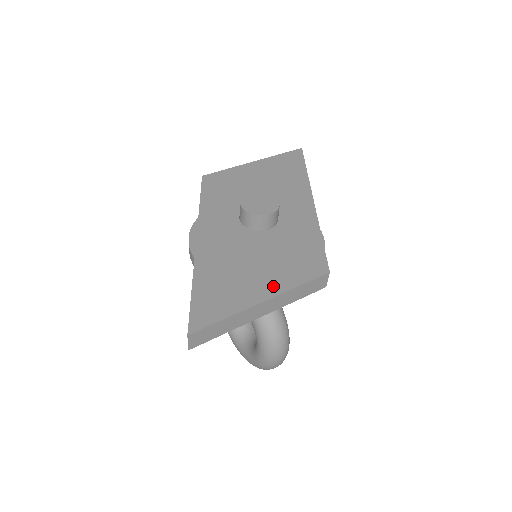
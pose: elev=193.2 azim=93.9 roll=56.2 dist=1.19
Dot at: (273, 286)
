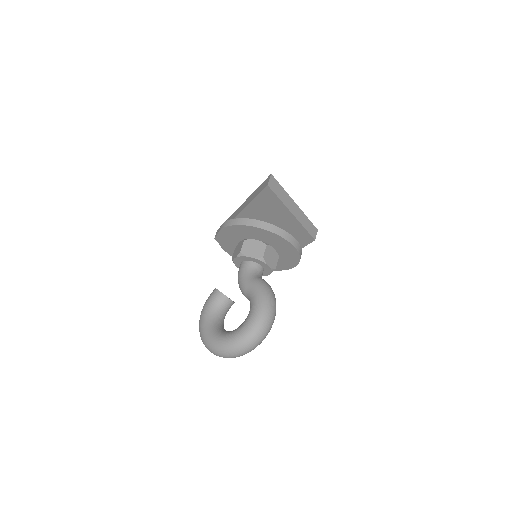
Dot at: occluded
